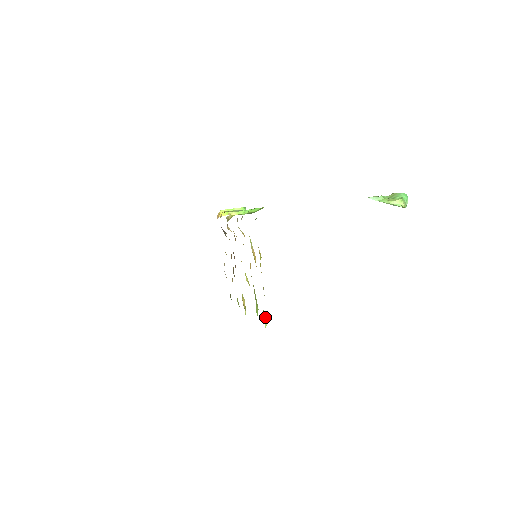
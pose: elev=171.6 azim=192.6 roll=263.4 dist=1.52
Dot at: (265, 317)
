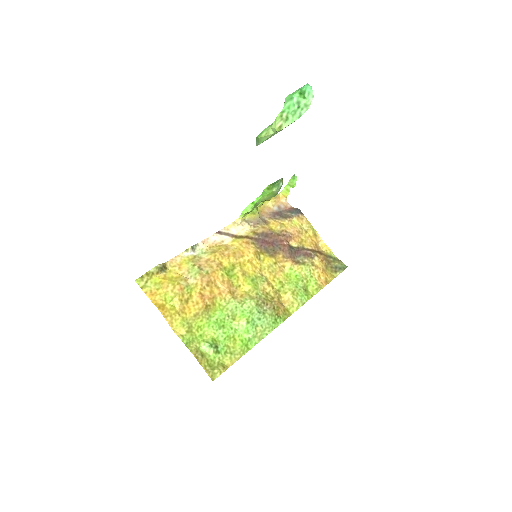
Dot at: (207, 346)
